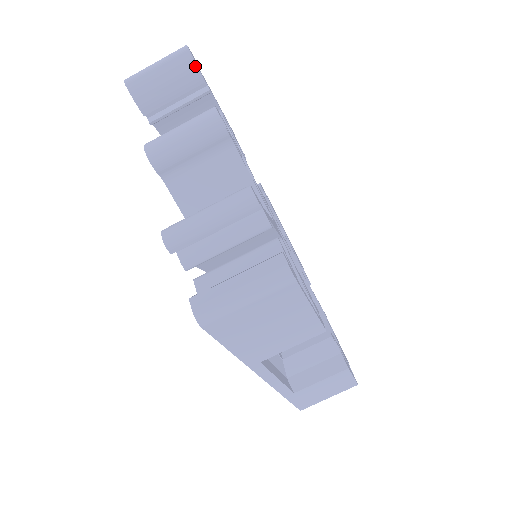
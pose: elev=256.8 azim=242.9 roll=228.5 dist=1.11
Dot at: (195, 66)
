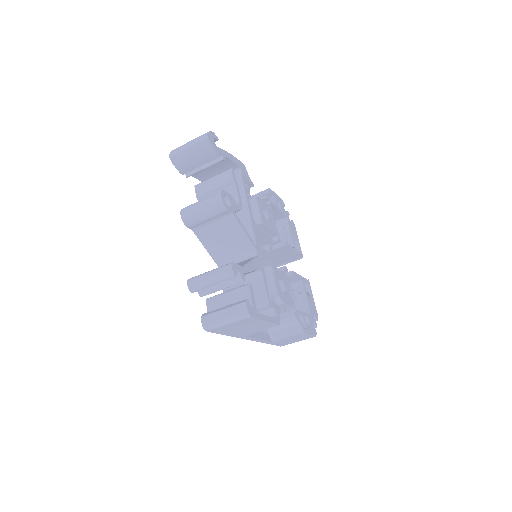
Dot at: (213, 149)
